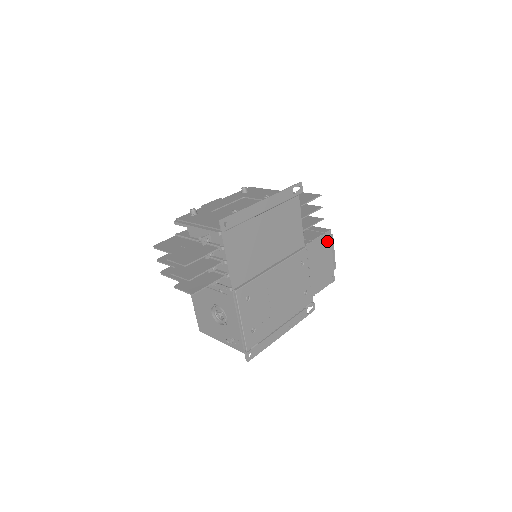
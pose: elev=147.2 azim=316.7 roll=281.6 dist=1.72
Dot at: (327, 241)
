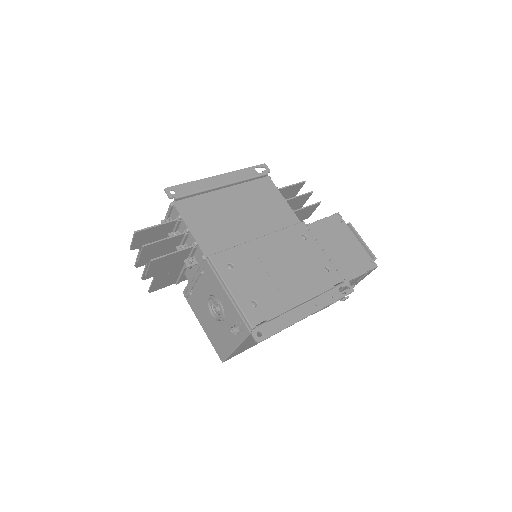
Dot at: (339, 224)
